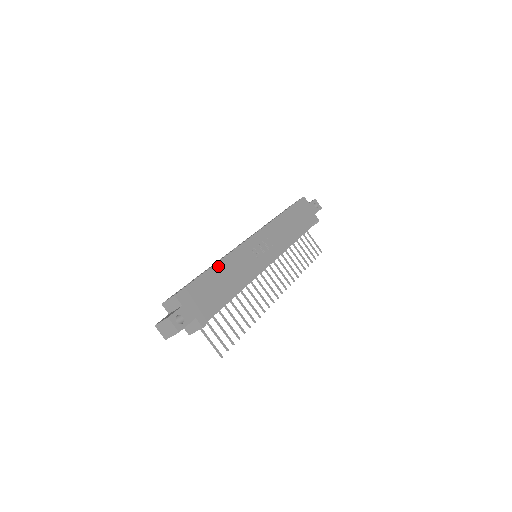
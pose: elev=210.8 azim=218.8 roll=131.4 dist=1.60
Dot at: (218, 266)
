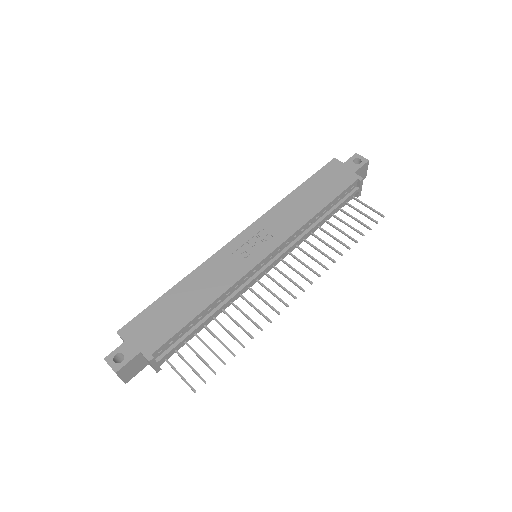
Dot at: (181, 284)
